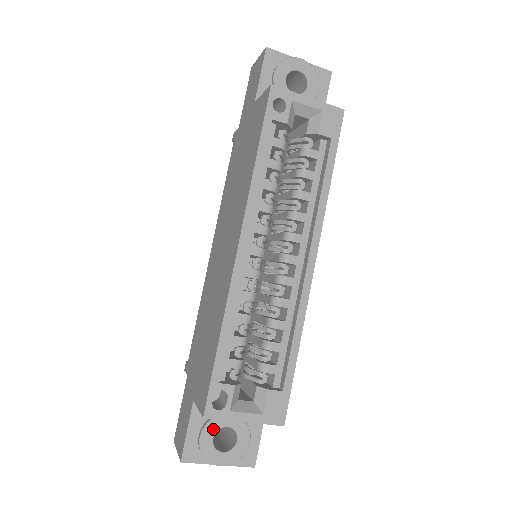
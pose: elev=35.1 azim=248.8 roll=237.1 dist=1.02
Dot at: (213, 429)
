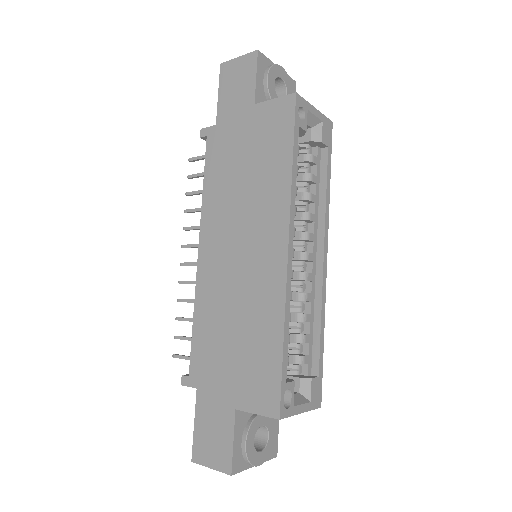
Dot at: (253, 432)
